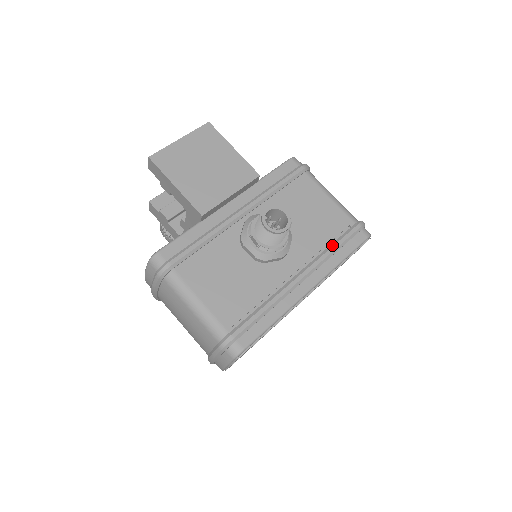
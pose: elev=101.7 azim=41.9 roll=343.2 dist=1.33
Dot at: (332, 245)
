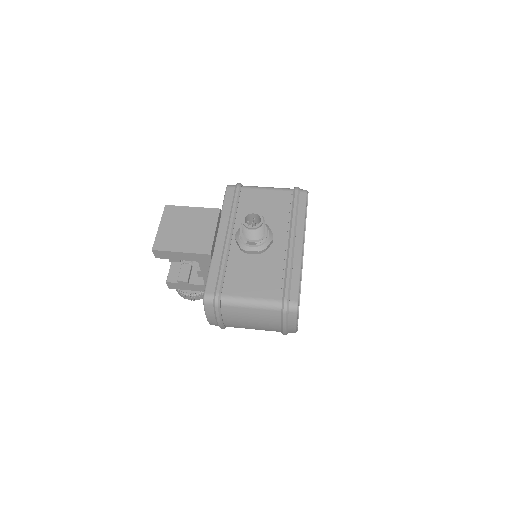
Dot at: (292, 212)
